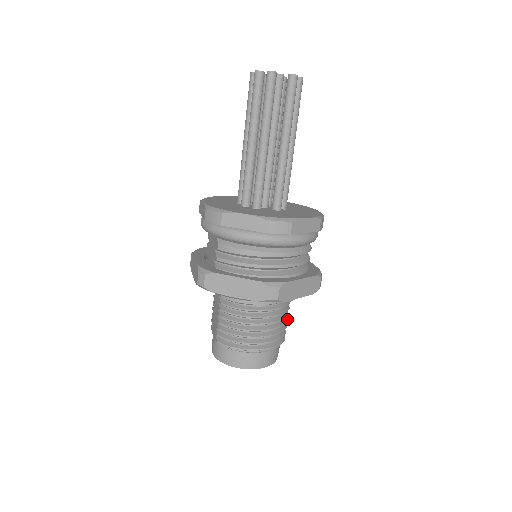
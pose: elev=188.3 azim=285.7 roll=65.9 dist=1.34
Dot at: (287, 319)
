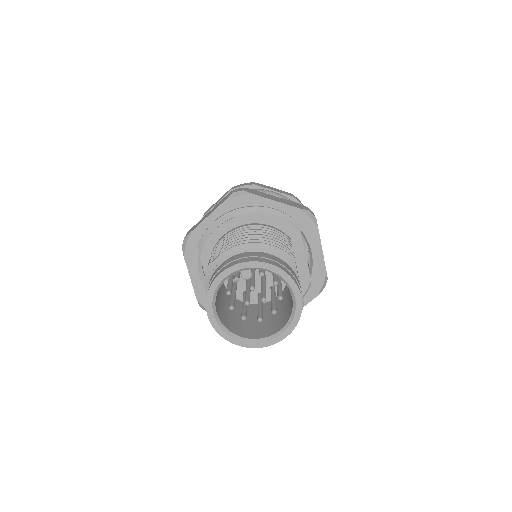
Dot at: (292, 251)
